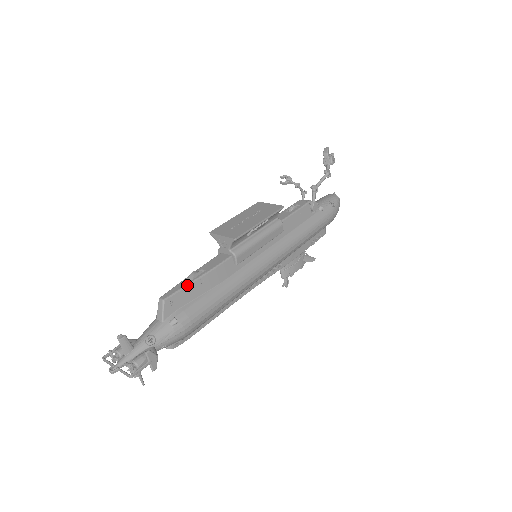
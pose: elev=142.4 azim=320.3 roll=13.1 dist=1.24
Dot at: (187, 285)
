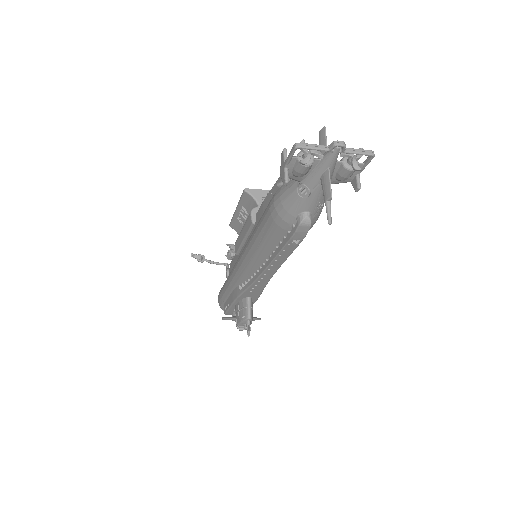
Dot at: occluded
